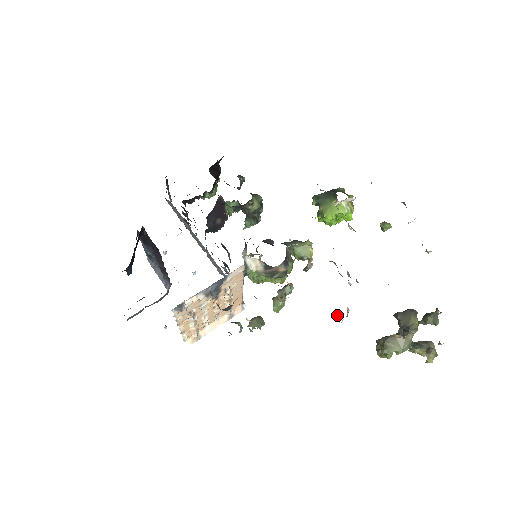
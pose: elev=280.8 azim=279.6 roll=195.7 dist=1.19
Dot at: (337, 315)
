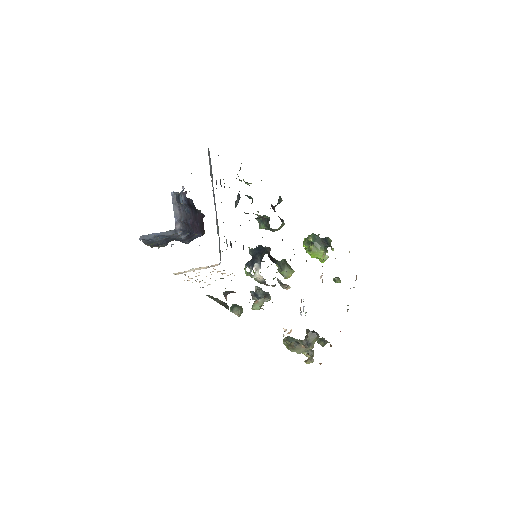
Dot at: (285, 331)
